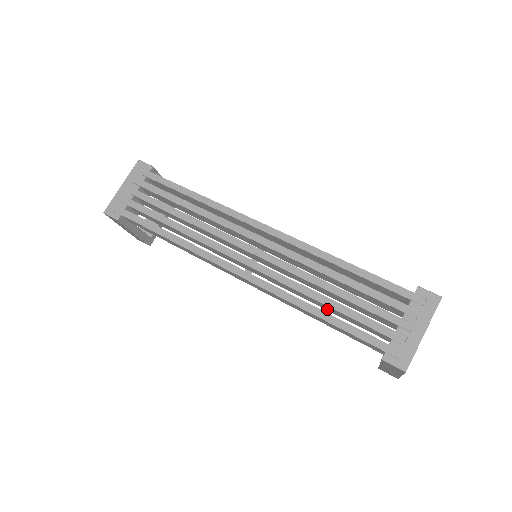
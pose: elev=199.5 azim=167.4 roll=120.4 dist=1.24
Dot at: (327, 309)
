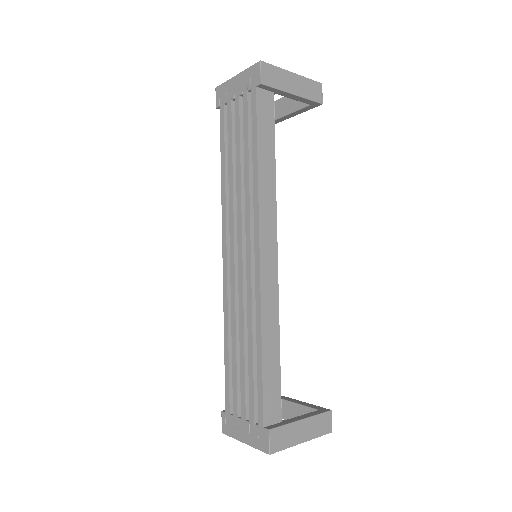
Dot at: occluded
